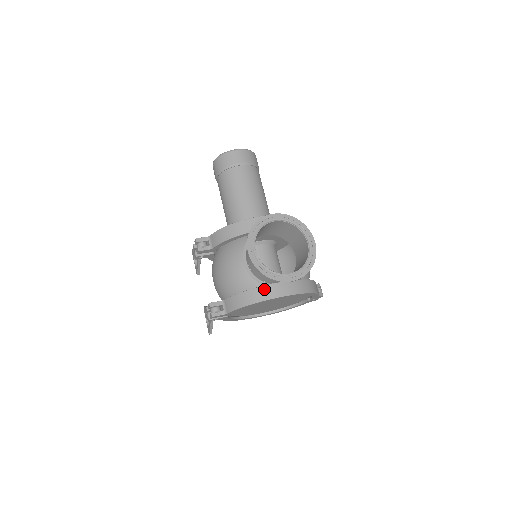
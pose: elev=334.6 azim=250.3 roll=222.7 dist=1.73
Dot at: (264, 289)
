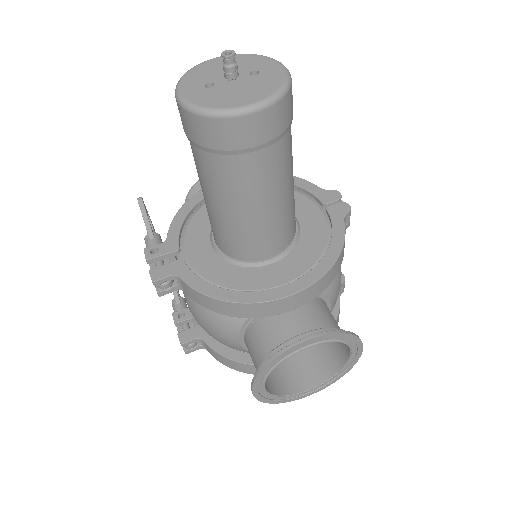
Dot at: occluded
